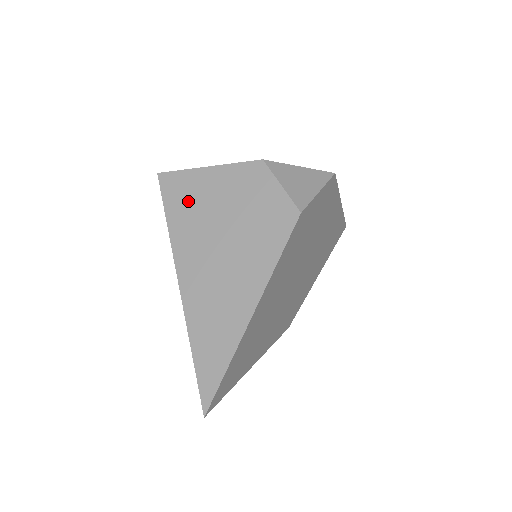
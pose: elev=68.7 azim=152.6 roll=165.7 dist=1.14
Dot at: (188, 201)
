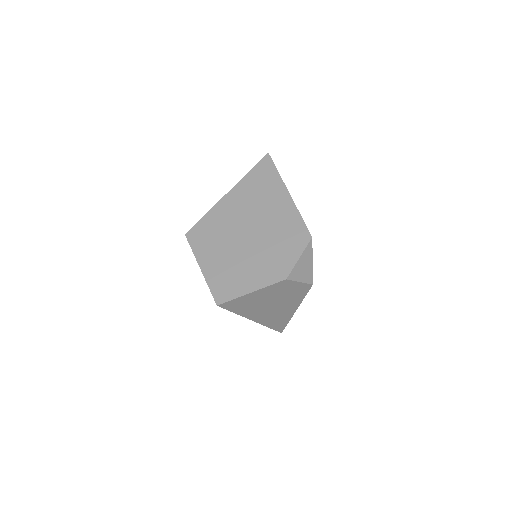
Dot at: (245, 305)
